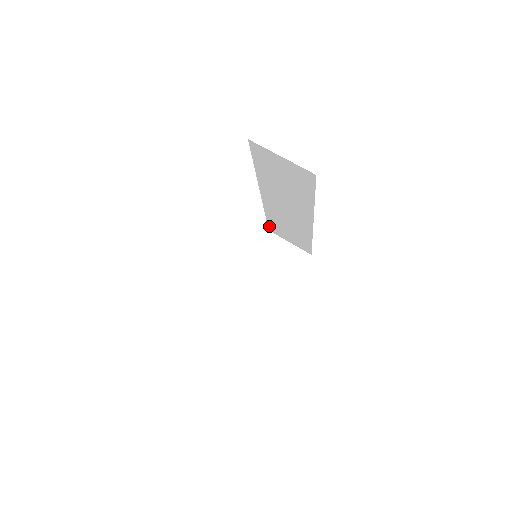
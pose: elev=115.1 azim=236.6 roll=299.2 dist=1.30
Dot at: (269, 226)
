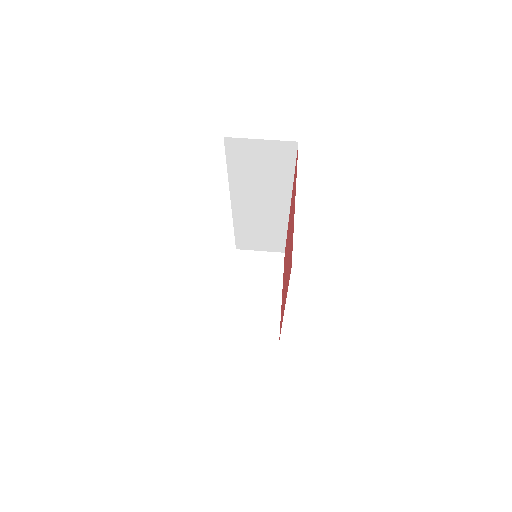
Dot at: (237, 243)
